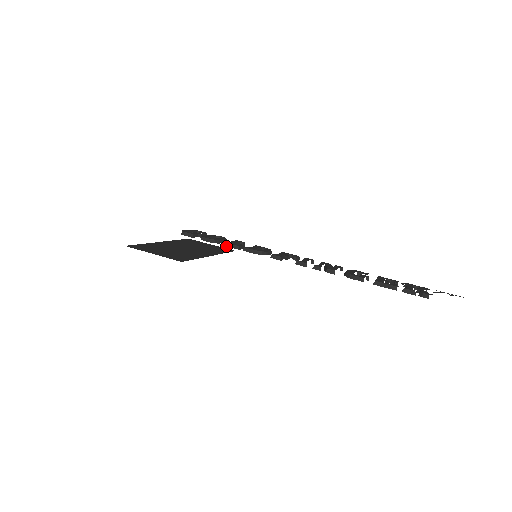
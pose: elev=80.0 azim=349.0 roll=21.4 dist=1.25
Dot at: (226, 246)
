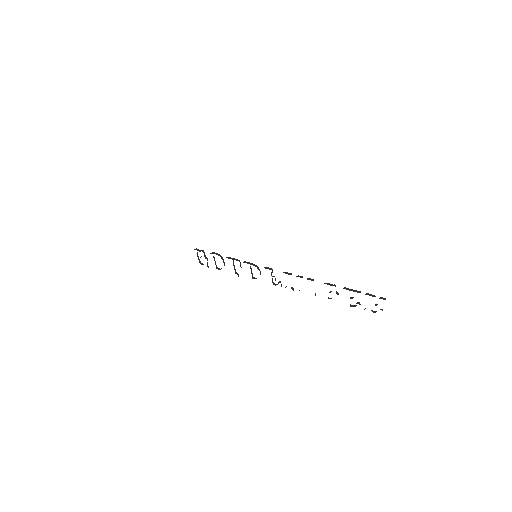
Dot at: occluded
